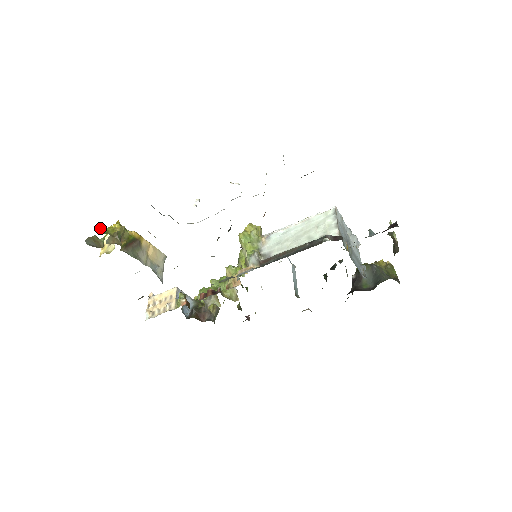
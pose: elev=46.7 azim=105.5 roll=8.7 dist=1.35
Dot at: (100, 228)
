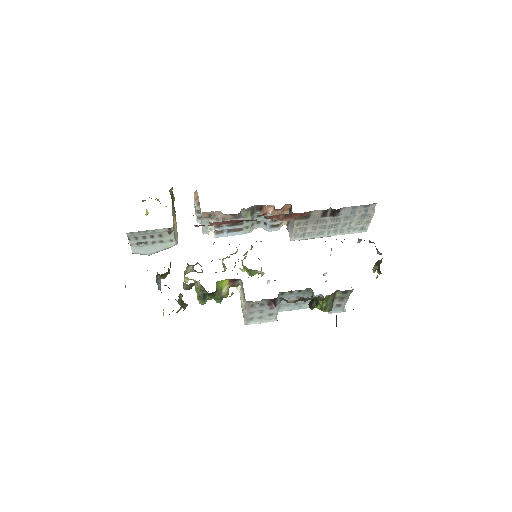
Dot at: (147, 212)
